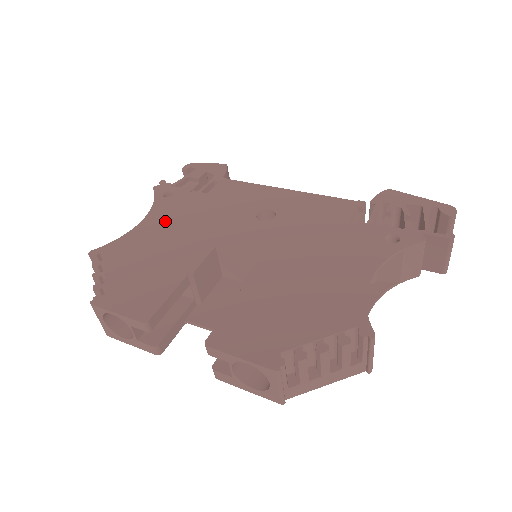
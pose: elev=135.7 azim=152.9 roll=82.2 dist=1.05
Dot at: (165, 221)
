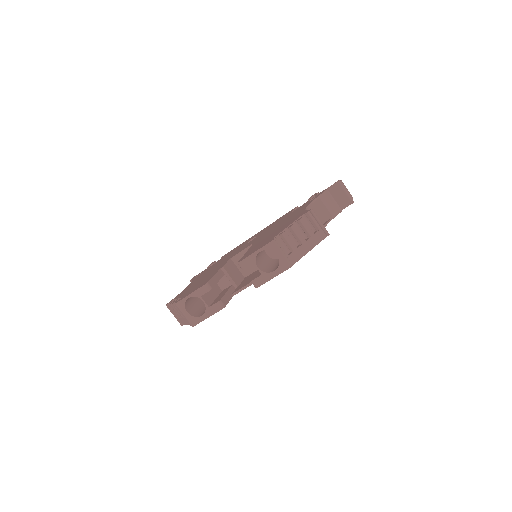
Dot at: (201, 276)
